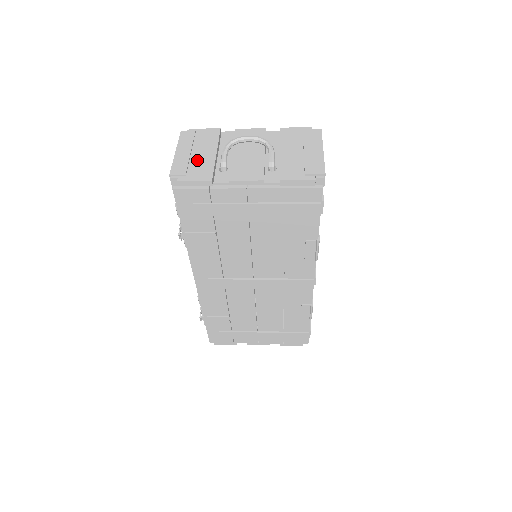
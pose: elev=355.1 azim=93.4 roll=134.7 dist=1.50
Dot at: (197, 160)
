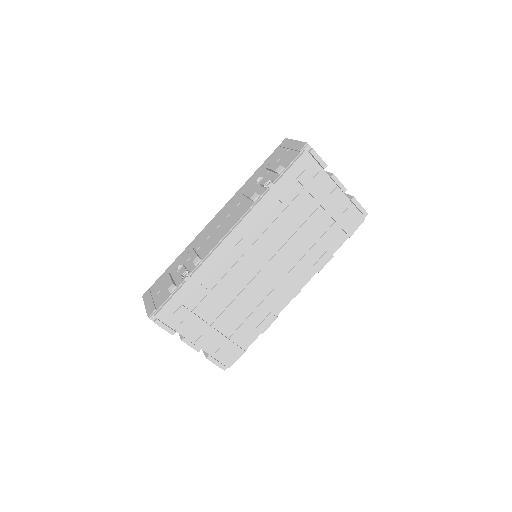
Dot at: occluded
